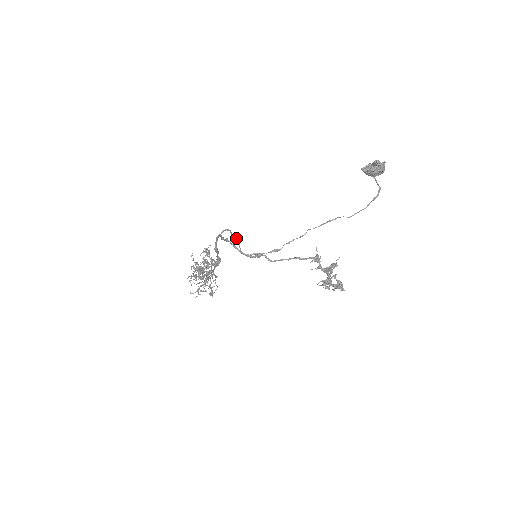
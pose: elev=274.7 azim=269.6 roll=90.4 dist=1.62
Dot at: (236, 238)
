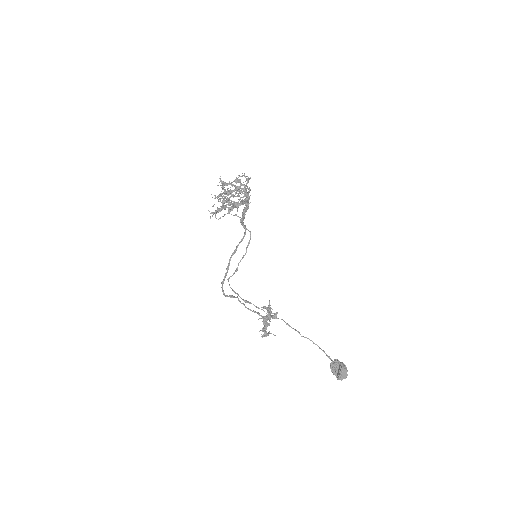
Dot at: (237, 269)
